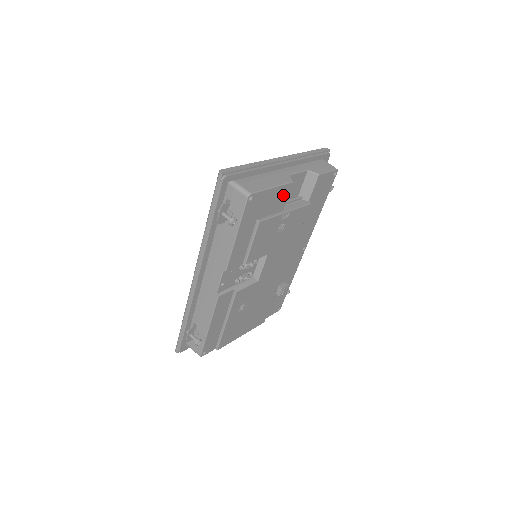
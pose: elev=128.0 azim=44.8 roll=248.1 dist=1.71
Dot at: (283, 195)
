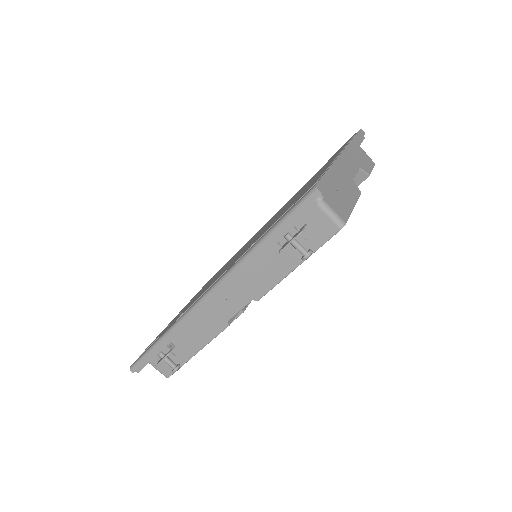
Dot at: occluded
